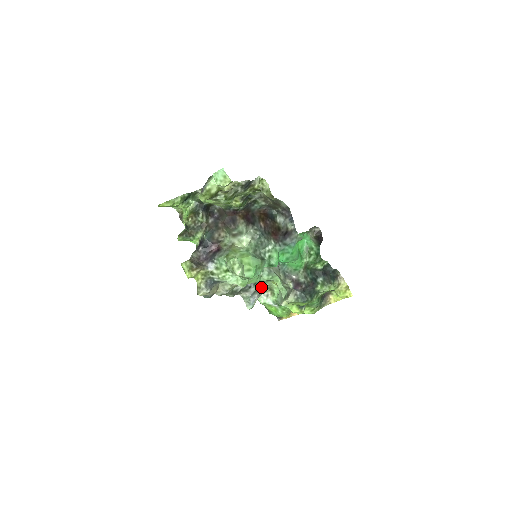
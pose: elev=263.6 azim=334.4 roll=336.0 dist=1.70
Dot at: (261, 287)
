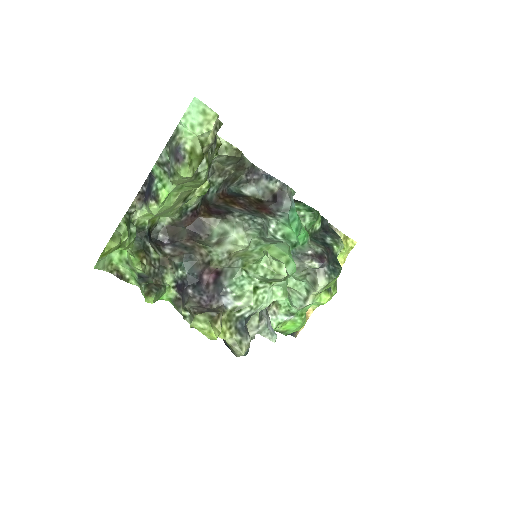
Dot at: occluded
